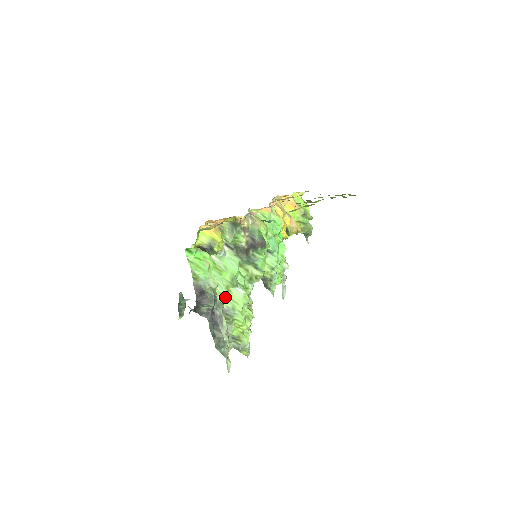
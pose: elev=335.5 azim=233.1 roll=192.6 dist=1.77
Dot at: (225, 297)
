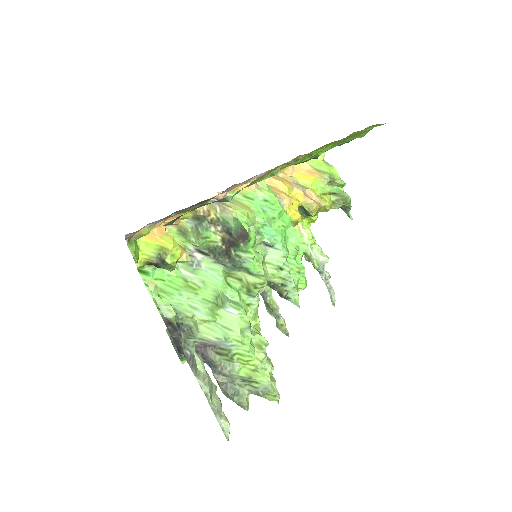
Dot at: (212, 325)
